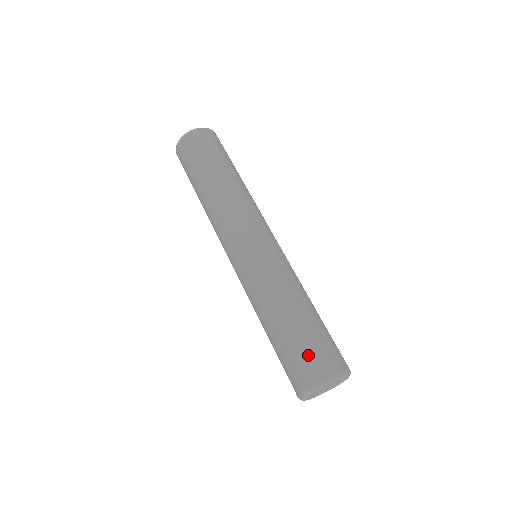
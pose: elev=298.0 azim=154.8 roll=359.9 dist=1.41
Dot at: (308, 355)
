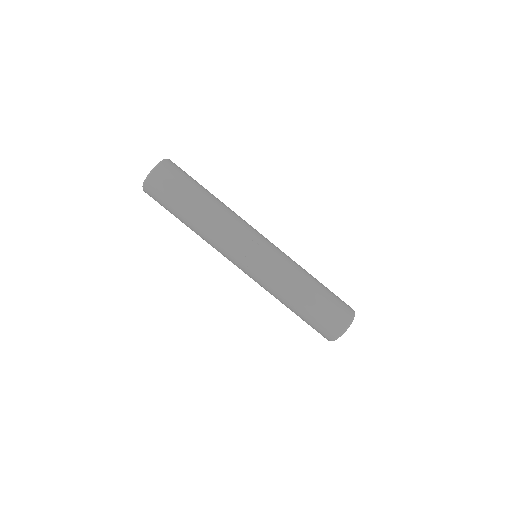
Dot at: (325, 322)
